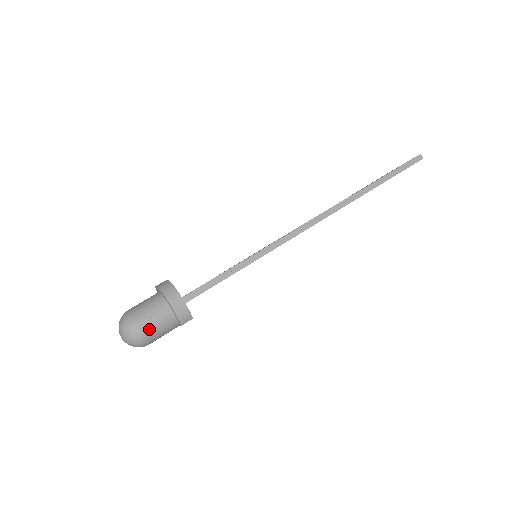
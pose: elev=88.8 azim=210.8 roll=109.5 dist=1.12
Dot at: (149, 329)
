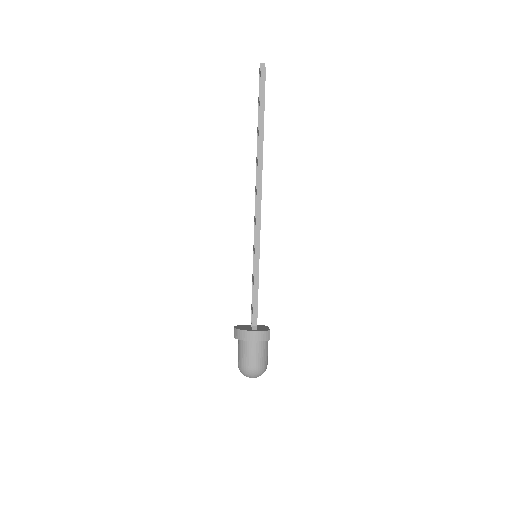
Dot at: (258, 362)
